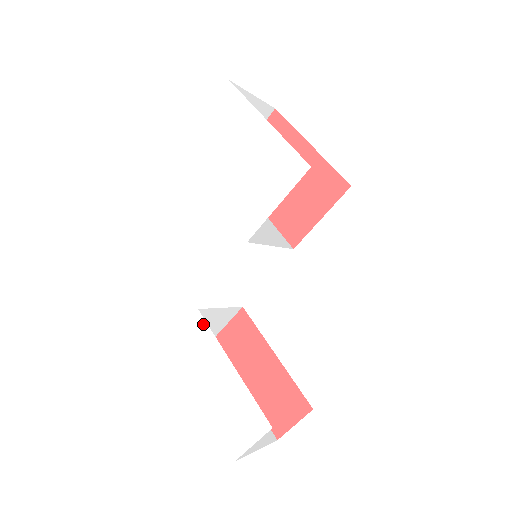
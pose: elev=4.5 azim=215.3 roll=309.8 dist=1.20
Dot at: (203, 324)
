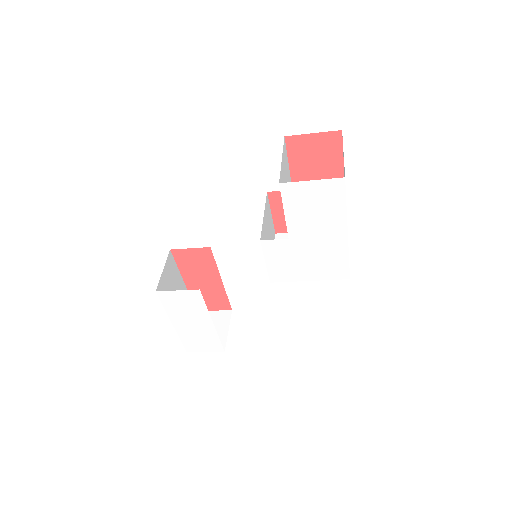
Dot at: (200, 298)
